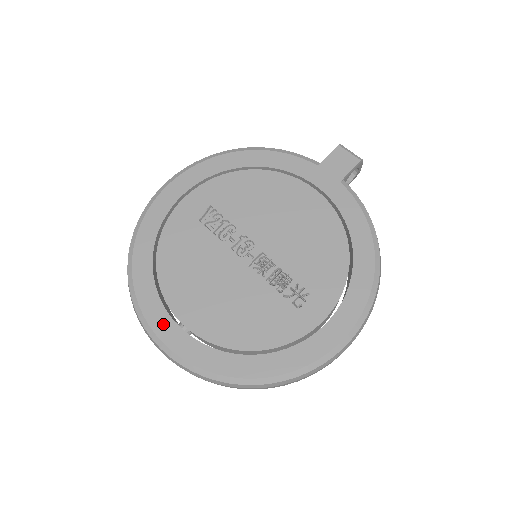
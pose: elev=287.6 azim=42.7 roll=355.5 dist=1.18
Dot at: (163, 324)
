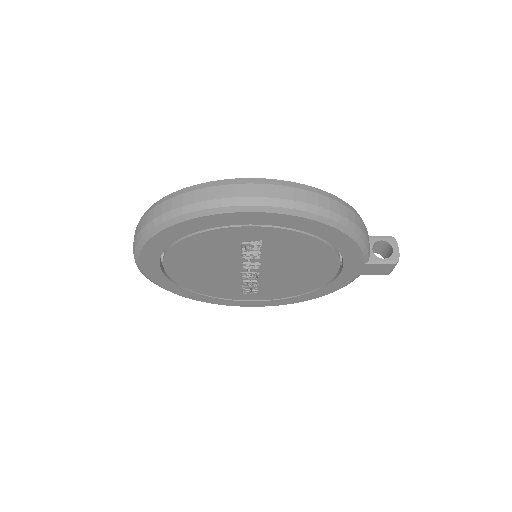
Dot at: (151, 265)
